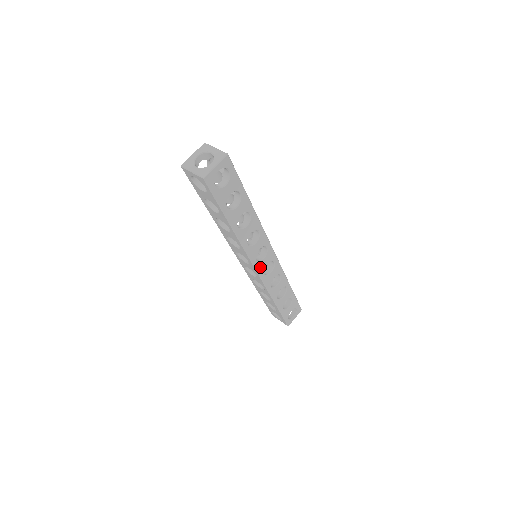
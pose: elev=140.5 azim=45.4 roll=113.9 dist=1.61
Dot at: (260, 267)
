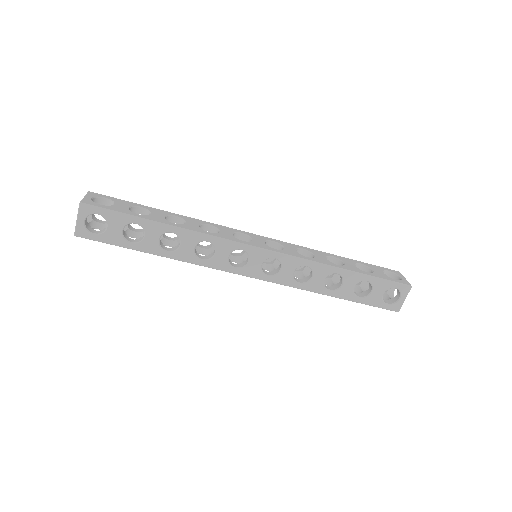
Dot at: (252, 271)
